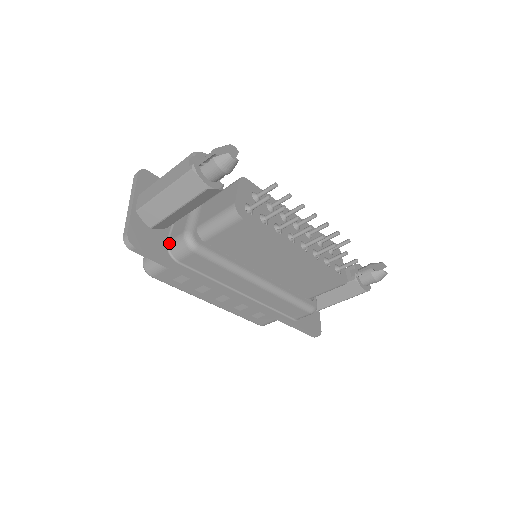
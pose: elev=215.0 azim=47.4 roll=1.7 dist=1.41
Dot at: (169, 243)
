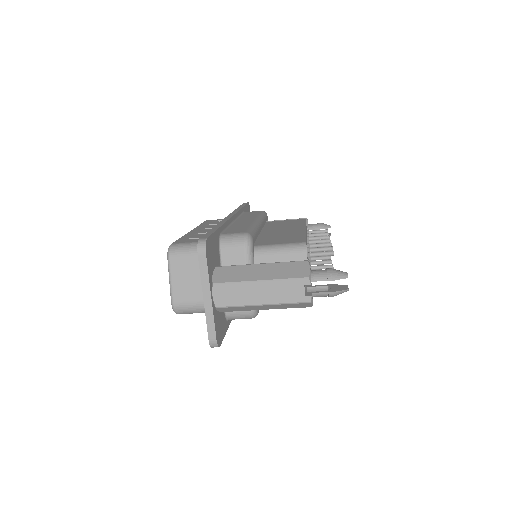
Dot at: occluded
